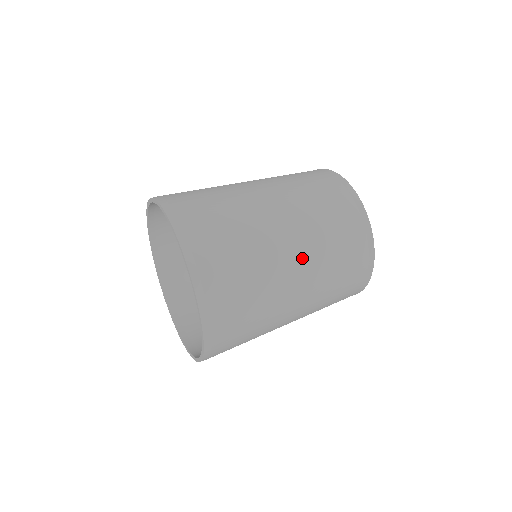
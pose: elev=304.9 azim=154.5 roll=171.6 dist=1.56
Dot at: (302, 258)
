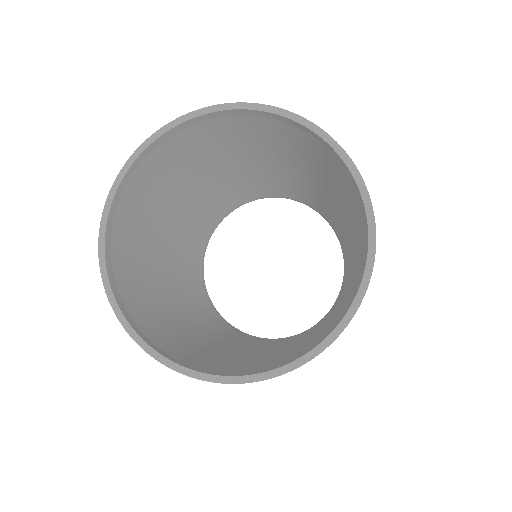
Dot at: occluded
